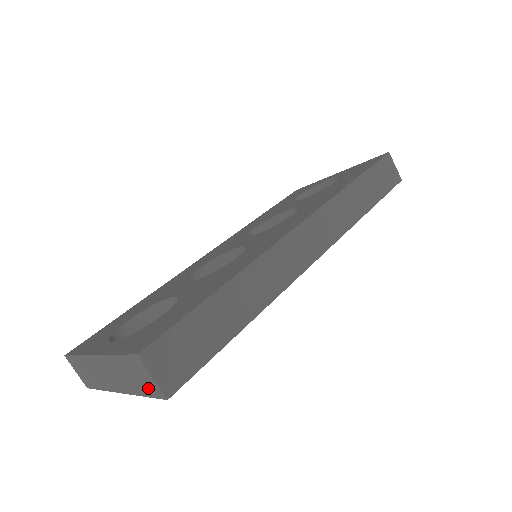
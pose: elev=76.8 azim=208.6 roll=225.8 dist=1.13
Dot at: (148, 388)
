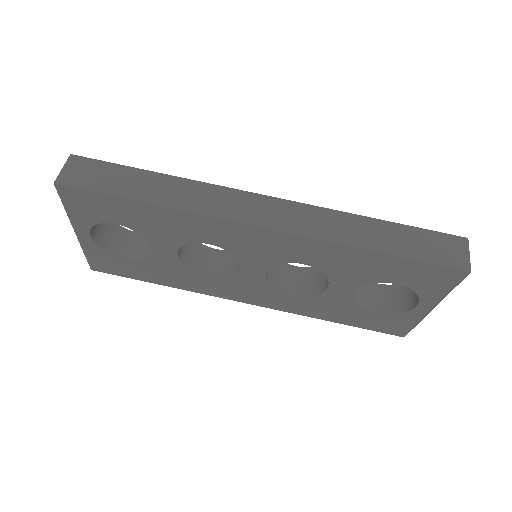
Dot at: occluded
